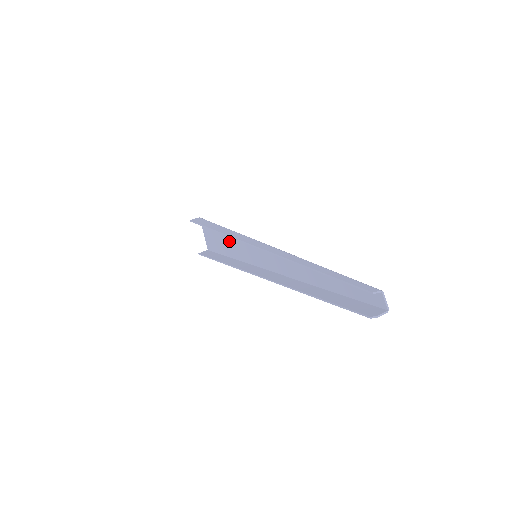
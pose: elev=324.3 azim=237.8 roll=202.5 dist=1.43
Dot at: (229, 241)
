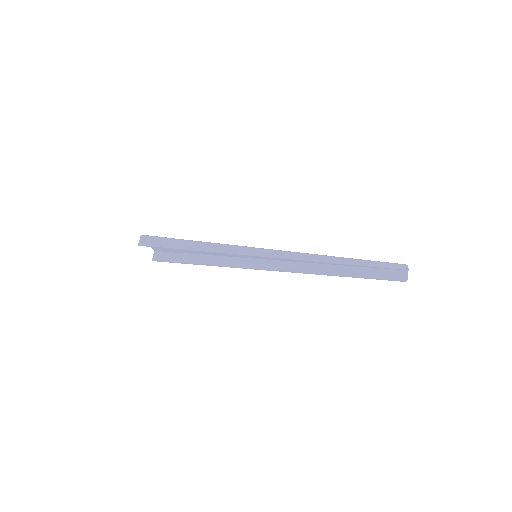
Dot at: occluded
